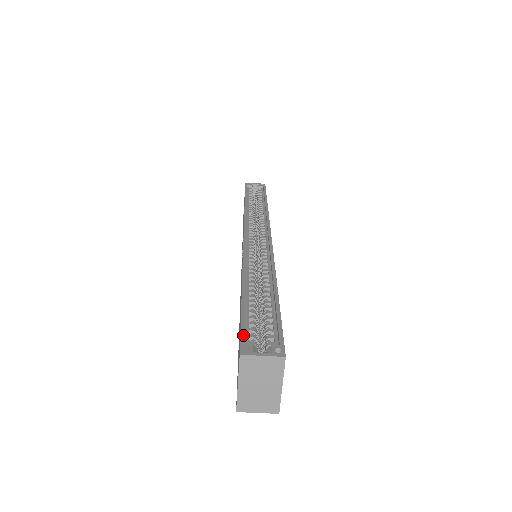
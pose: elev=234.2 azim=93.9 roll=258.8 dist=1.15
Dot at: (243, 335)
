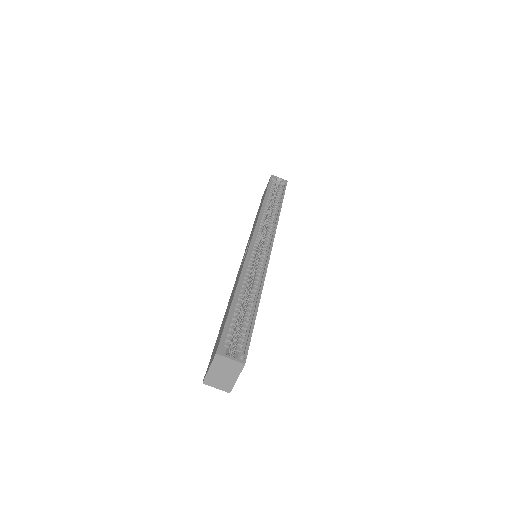
Dot at: (223, 338)
